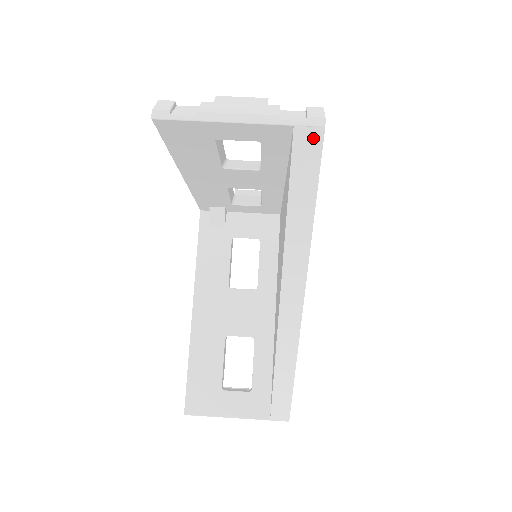
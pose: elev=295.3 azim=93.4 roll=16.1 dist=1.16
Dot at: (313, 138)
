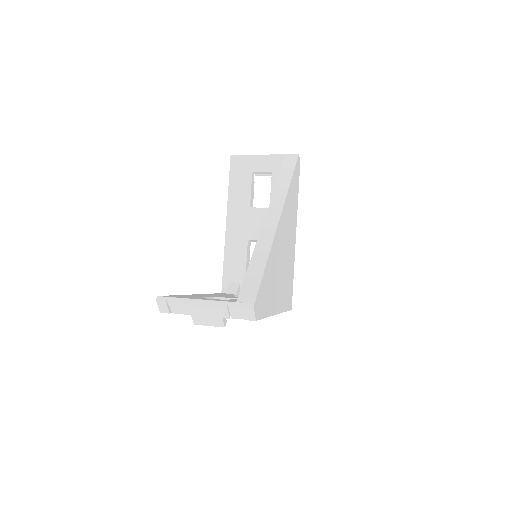
Dot at: (294, 157)
